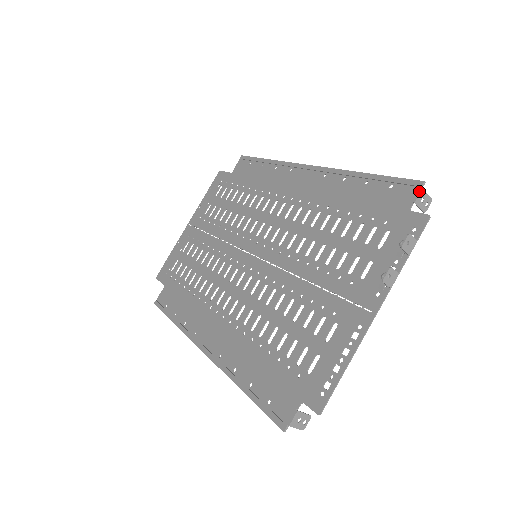
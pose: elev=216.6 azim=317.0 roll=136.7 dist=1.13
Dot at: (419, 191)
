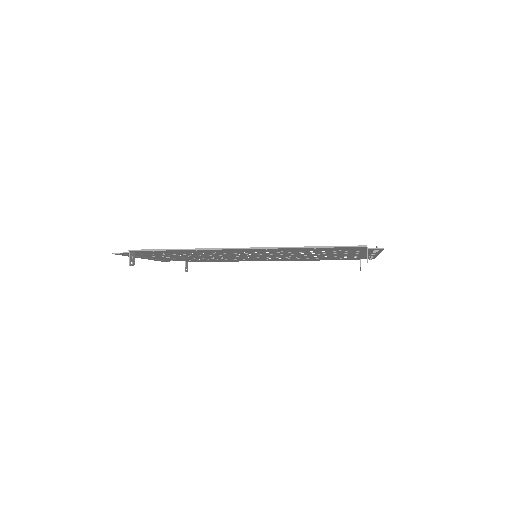
Dot at: occluded
